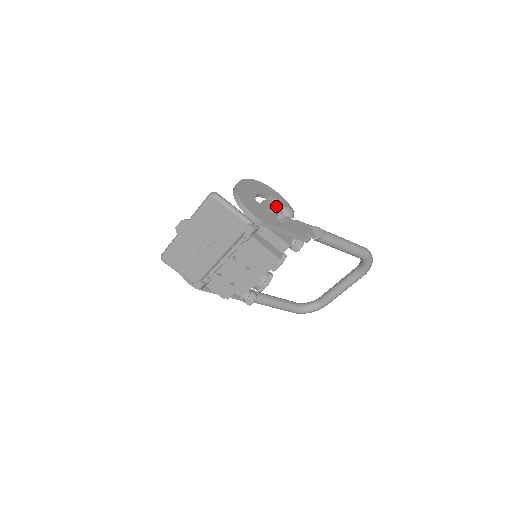
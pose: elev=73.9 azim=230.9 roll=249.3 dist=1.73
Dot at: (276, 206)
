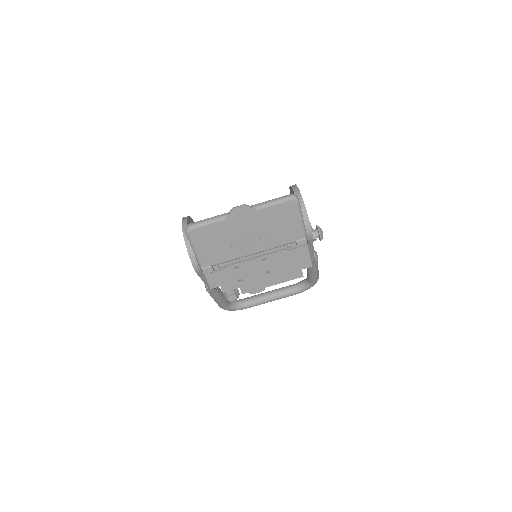
Dot at: occluded
